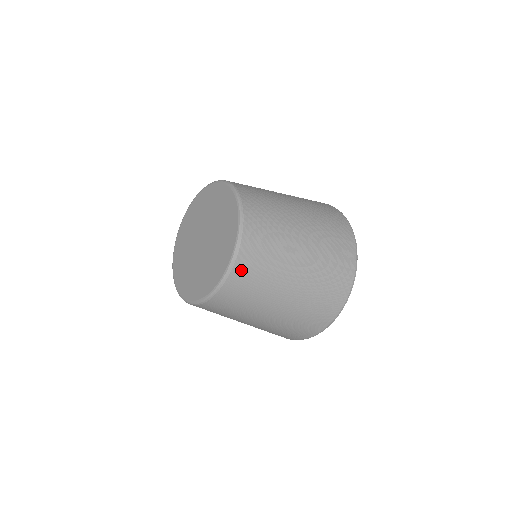
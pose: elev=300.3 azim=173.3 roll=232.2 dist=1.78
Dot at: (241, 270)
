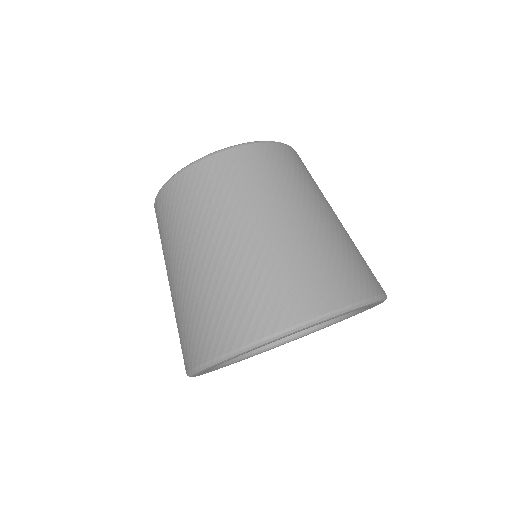
Dot at: (223, 163)
